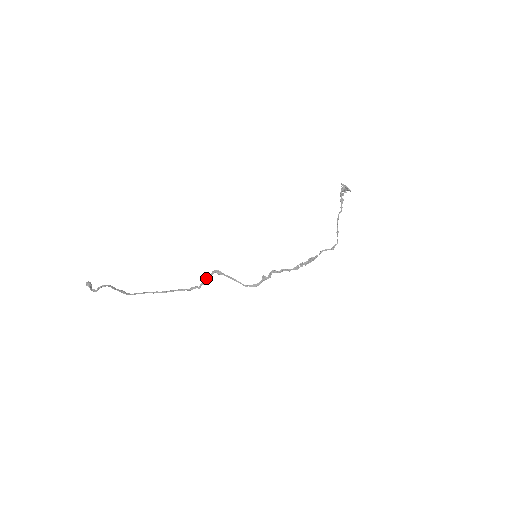
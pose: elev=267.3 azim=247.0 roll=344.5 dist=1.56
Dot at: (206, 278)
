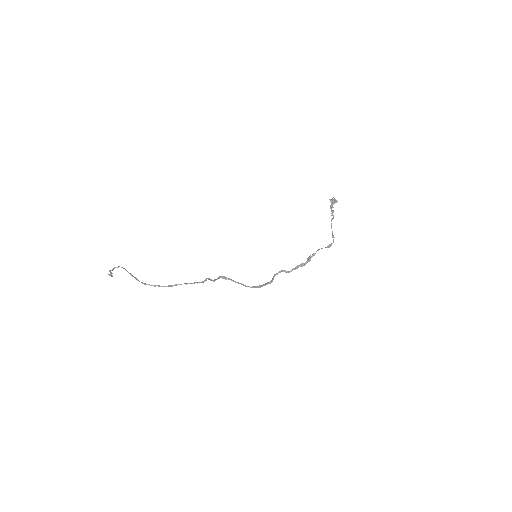
Dot at: (211, 279)
